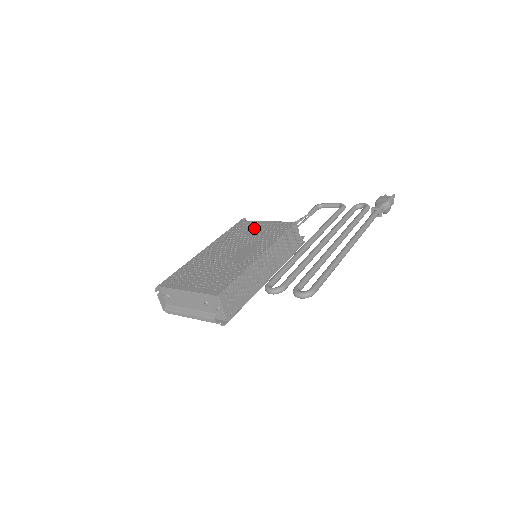
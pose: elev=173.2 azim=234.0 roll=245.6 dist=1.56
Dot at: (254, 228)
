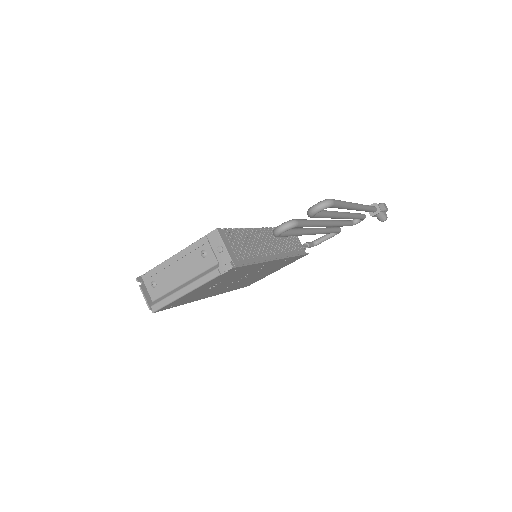
Dot at: occluded
